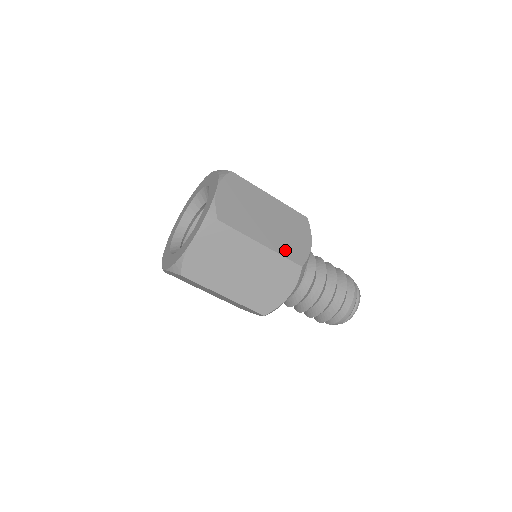
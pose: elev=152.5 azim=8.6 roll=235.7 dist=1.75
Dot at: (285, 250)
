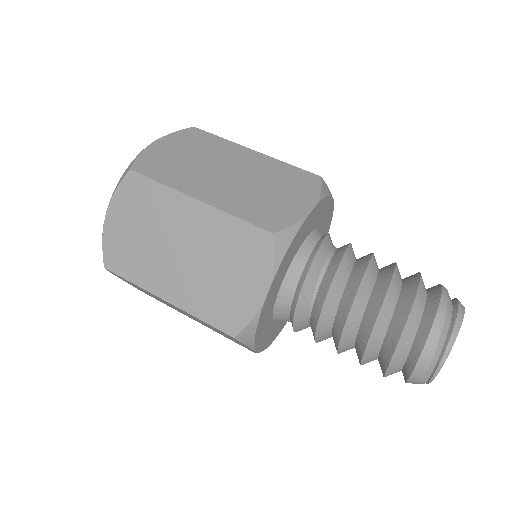
Dot at: (245, 210)
